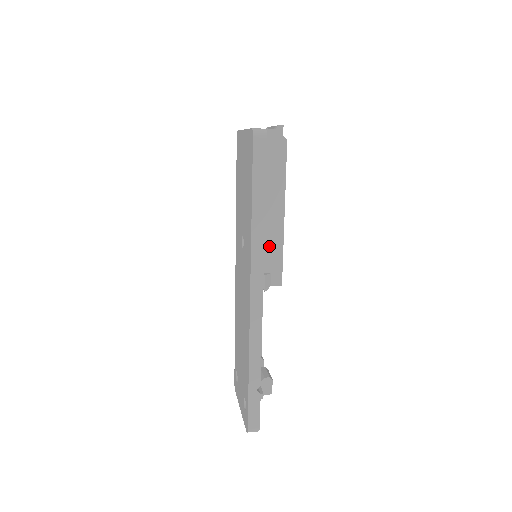
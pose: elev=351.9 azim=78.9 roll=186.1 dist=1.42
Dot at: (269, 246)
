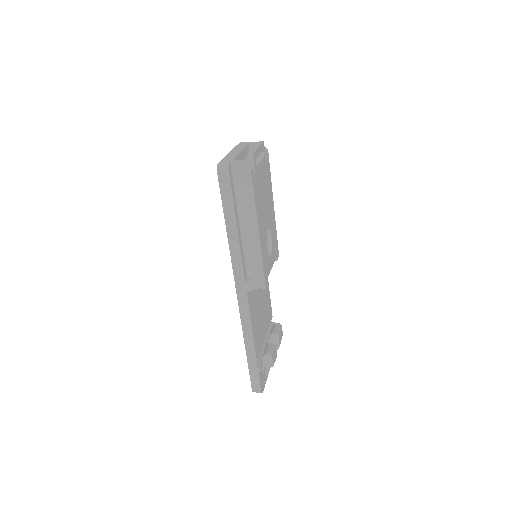
Dot at: (250, 257)
